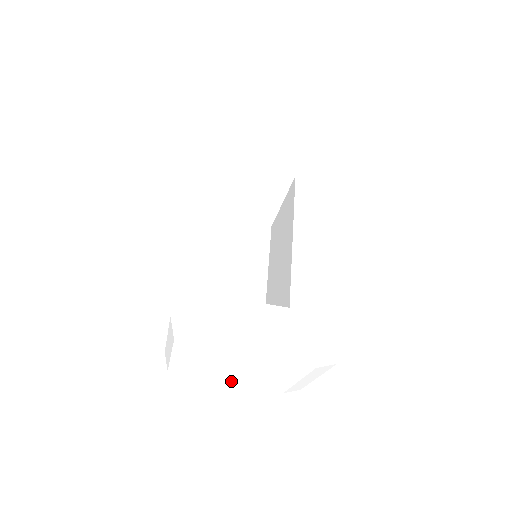
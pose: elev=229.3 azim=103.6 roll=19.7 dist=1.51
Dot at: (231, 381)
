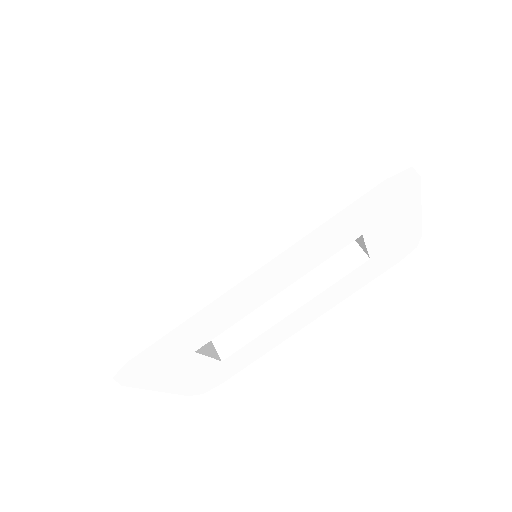
Dot at: occluded
